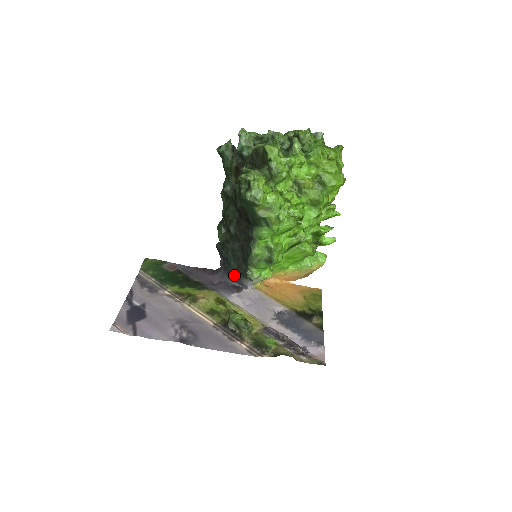
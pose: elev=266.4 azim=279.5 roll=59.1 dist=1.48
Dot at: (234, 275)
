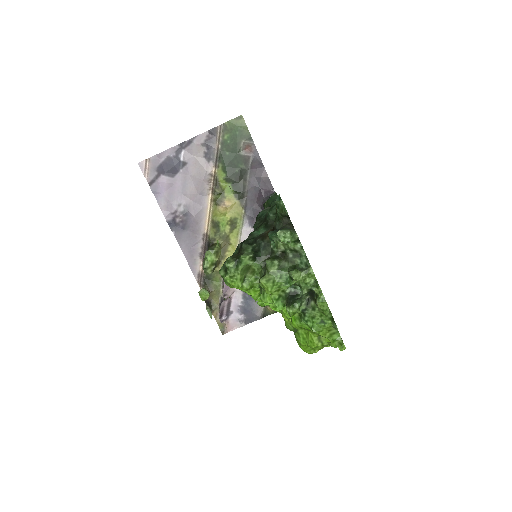
Dot at: occluded
